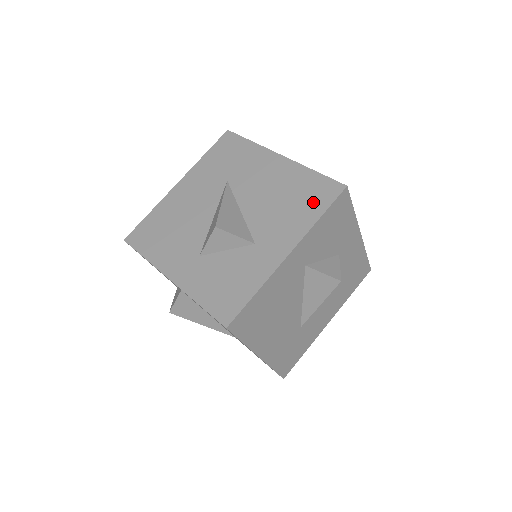
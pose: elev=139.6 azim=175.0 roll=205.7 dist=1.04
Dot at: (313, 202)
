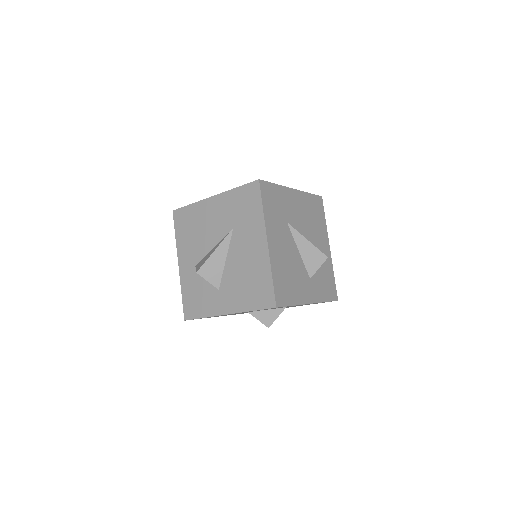
Dot at: (256, 298)
